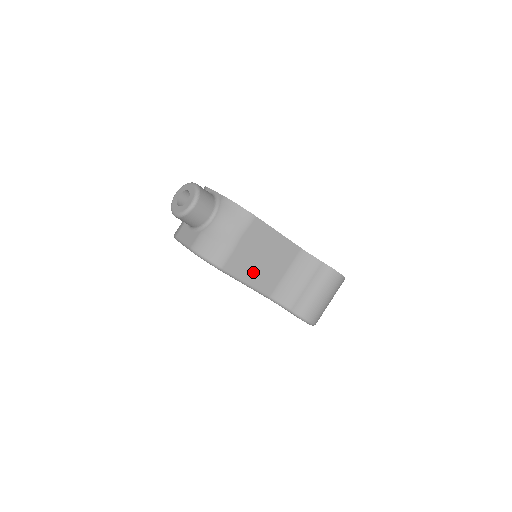
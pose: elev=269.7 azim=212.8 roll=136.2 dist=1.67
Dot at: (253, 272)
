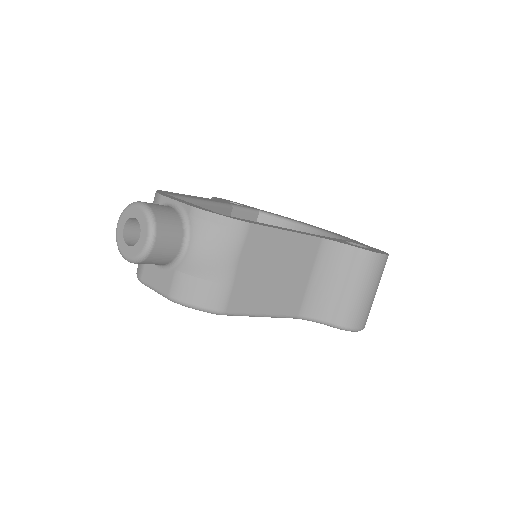
Dot at: (268, 297)
